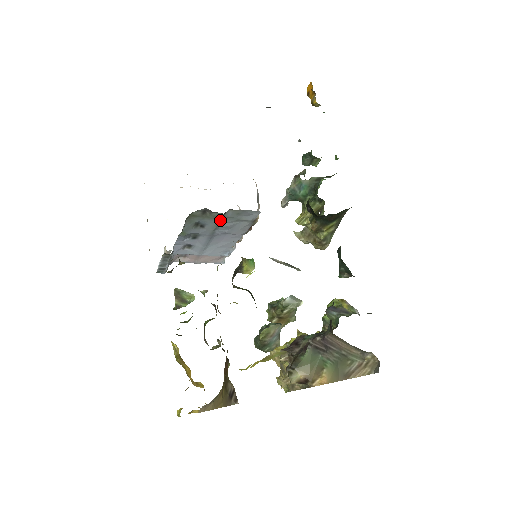
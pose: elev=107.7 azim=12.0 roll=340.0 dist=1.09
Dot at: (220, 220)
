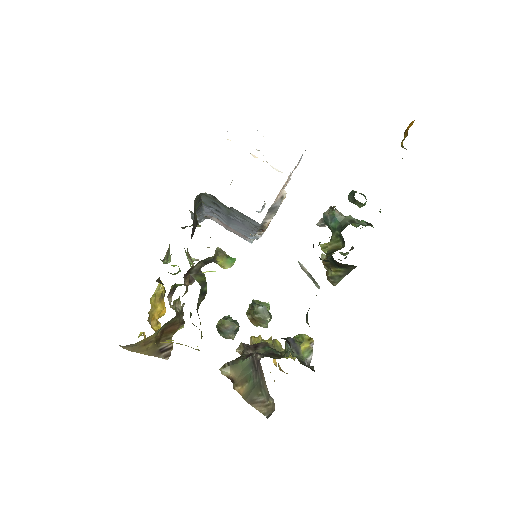
Dot at: (230, 210)
